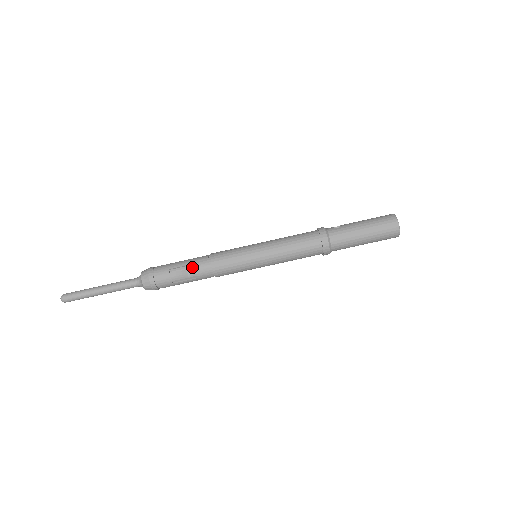
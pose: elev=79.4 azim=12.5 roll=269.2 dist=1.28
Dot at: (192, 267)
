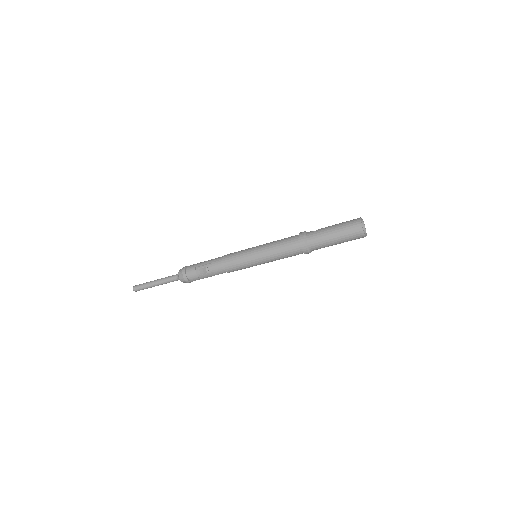
Dot at: (210, 265)
